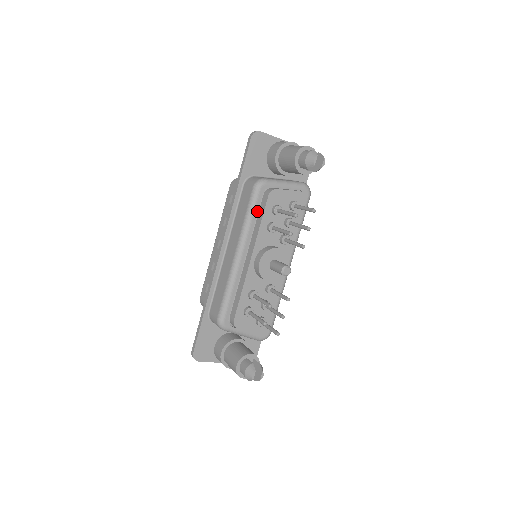
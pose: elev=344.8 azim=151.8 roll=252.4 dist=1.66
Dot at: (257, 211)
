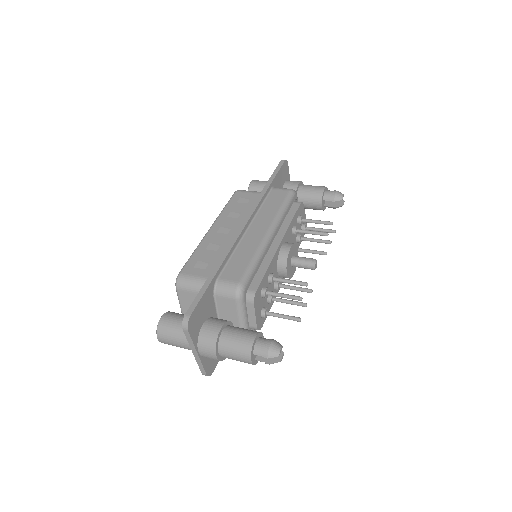
Dot at: (288, 210)
